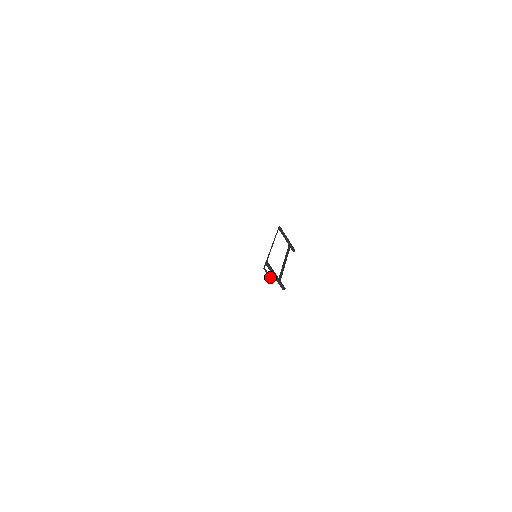
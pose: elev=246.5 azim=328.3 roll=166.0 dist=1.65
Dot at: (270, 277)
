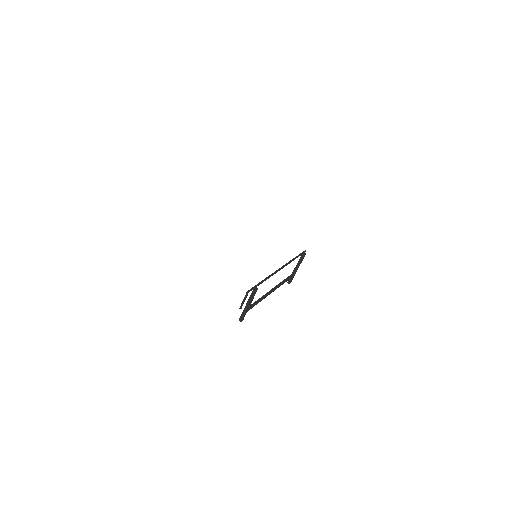
Dot at: (243, 303)
